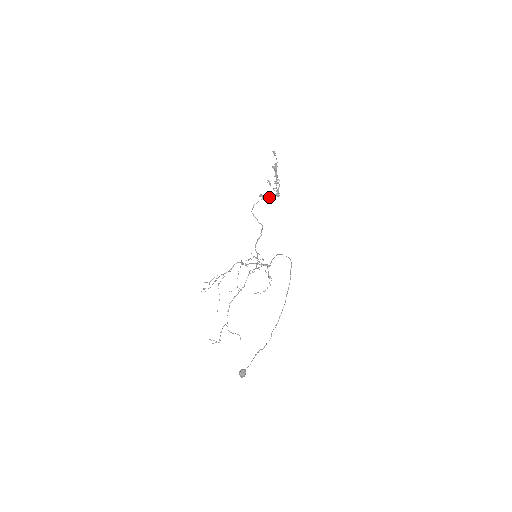
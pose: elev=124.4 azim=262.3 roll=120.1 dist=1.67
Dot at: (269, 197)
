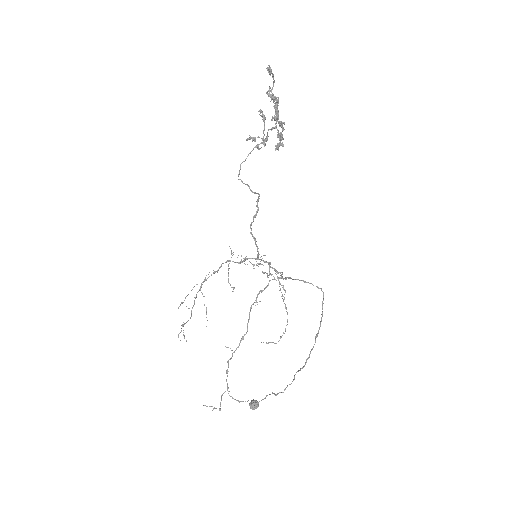
Dot at: (264, 142)
